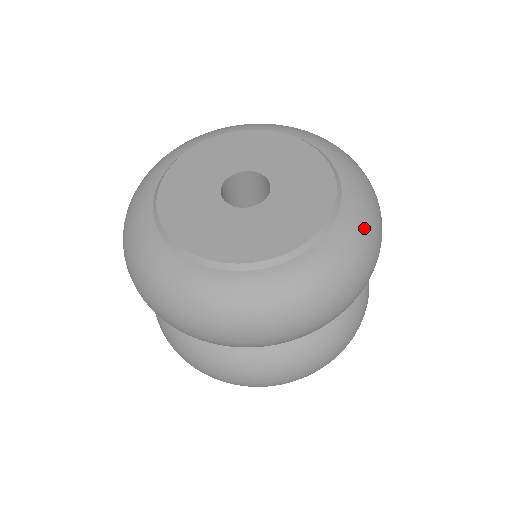
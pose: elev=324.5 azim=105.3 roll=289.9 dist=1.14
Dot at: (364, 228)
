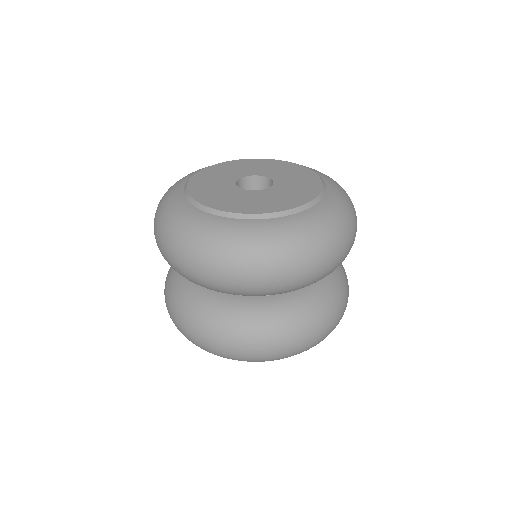
Dot at: (345, 194)
